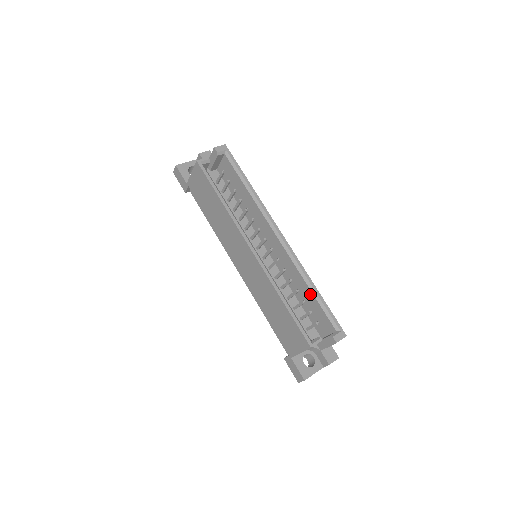
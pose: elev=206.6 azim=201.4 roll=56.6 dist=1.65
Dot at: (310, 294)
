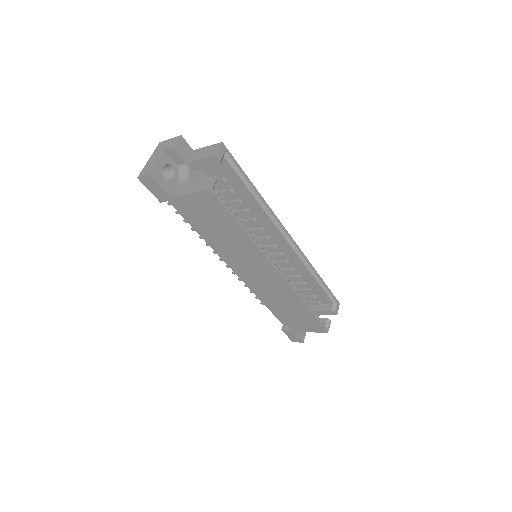
Dot at: (313, 281)
